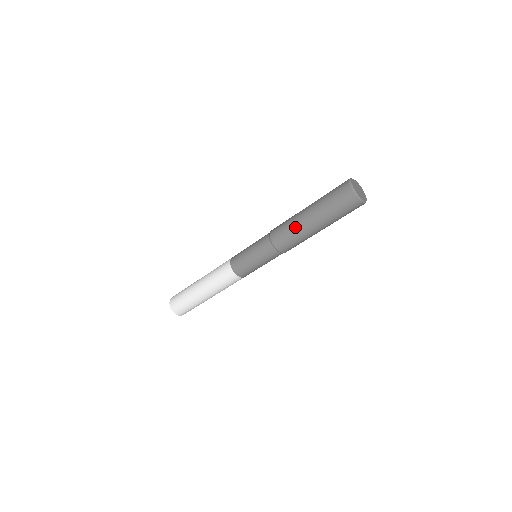
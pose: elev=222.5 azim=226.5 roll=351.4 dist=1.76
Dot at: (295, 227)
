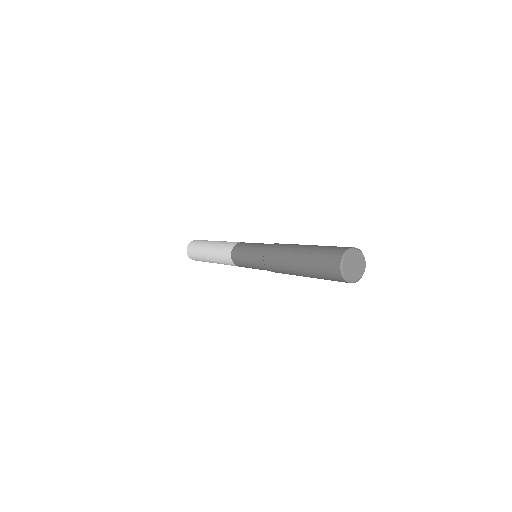
Dot at: (284, 262)
